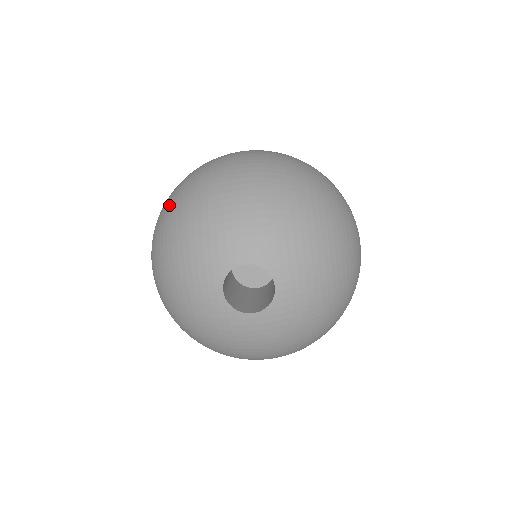
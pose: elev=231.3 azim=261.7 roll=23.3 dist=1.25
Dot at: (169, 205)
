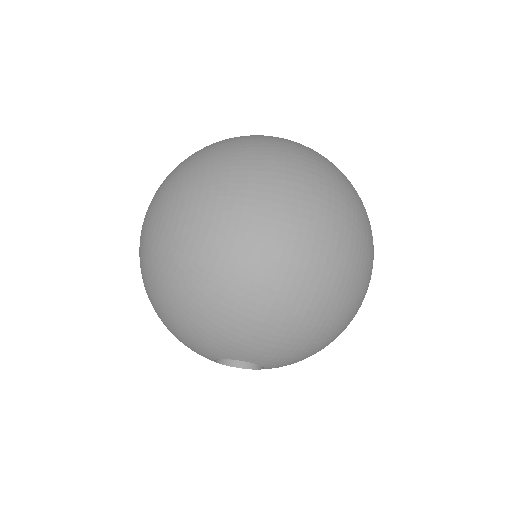
Dot at: (203, 252)
